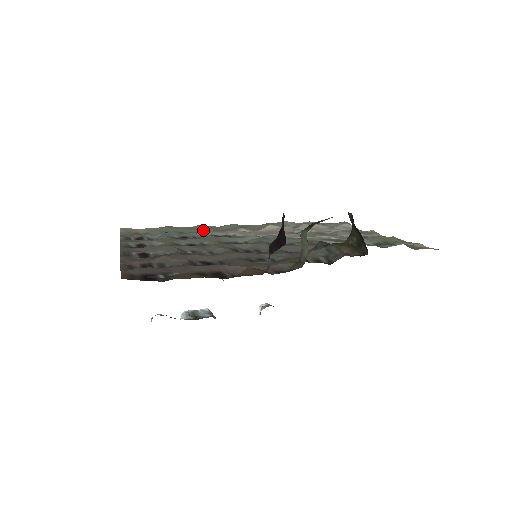
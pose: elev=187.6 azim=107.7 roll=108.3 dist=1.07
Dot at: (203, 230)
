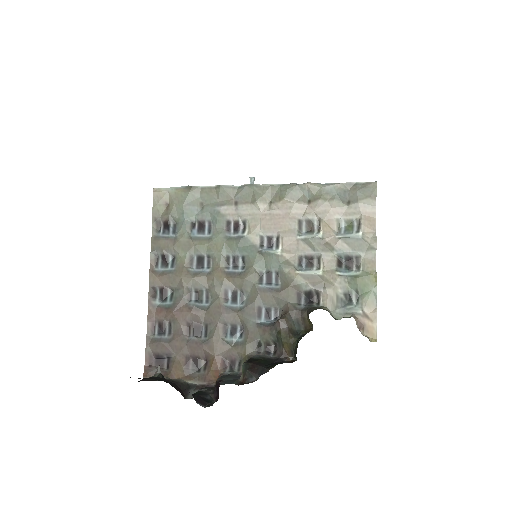
Dot at: (222, 199)
